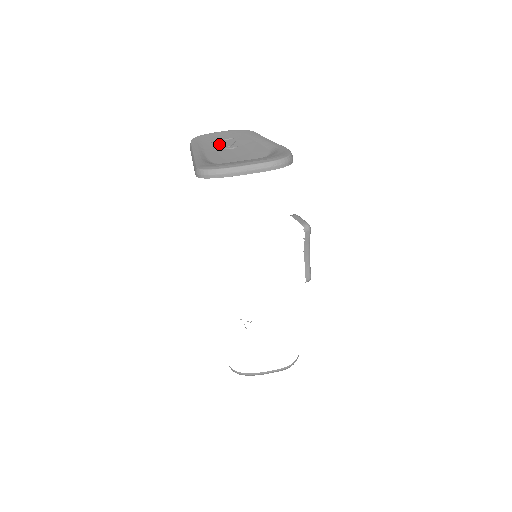
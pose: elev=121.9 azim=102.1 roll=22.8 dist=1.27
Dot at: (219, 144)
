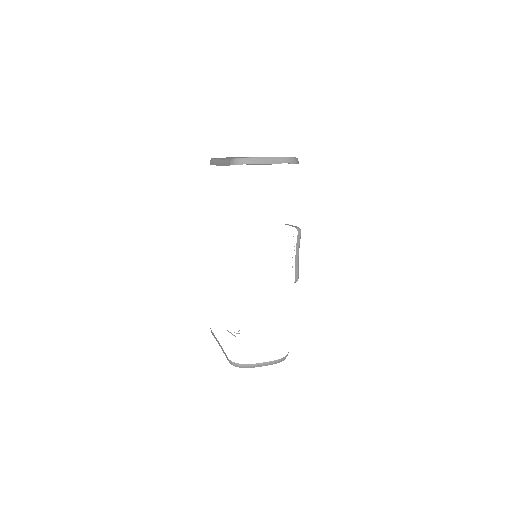
Dot at: occluded
